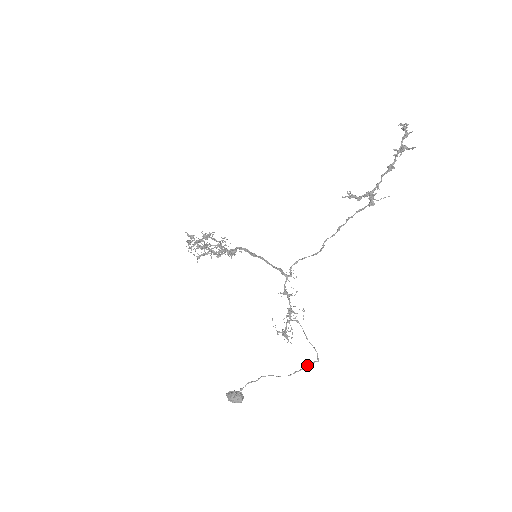
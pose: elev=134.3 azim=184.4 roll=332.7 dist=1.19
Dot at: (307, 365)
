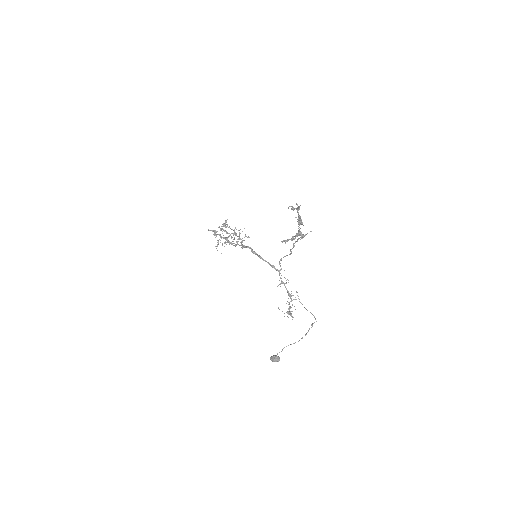
Dot at: (309, 329)
